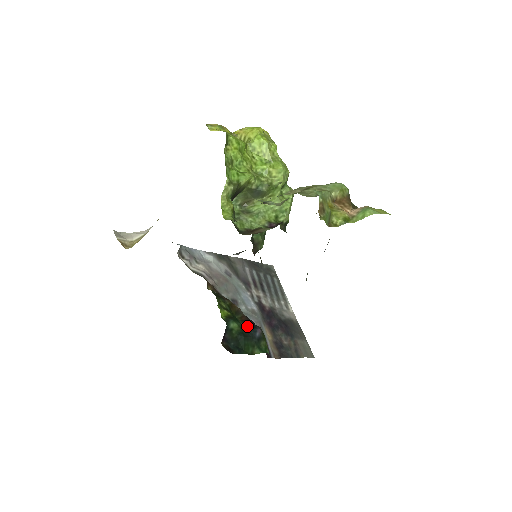
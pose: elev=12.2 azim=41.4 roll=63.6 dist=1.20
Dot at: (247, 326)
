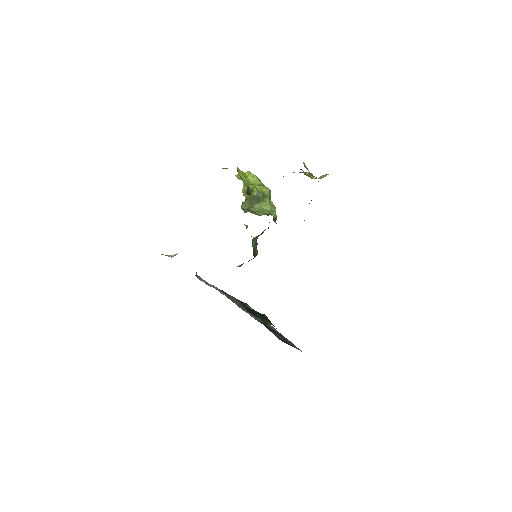
Dot at: occluded
